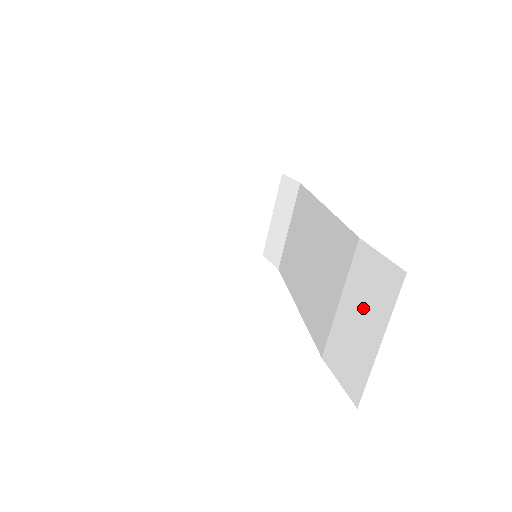
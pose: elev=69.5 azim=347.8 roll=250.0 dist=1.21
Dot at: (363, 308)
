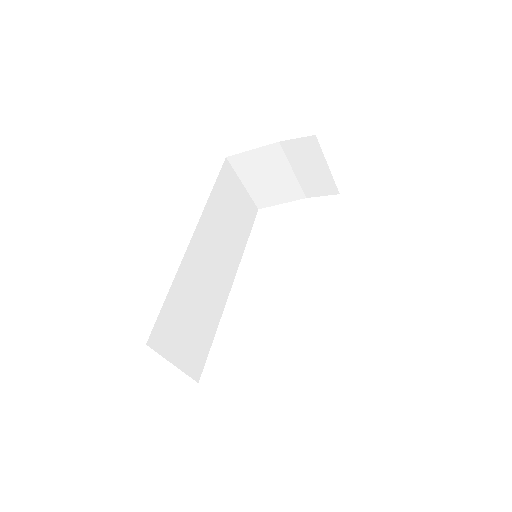
Dot at: occluded
